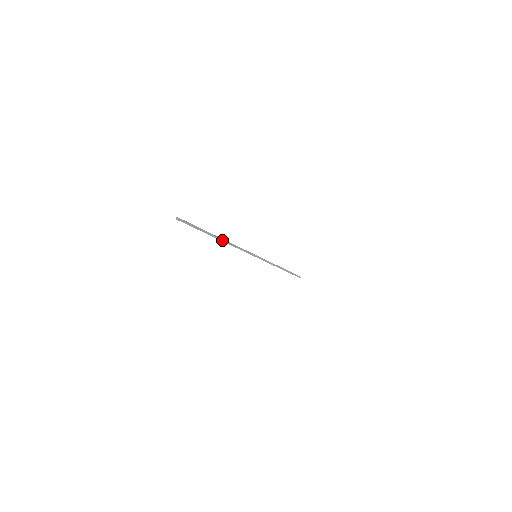
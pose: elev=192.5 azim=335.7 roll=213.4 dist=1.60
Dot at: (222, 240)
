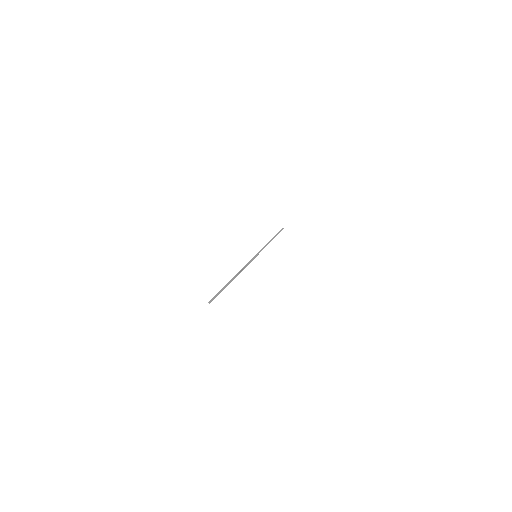
Dot at: occluded
